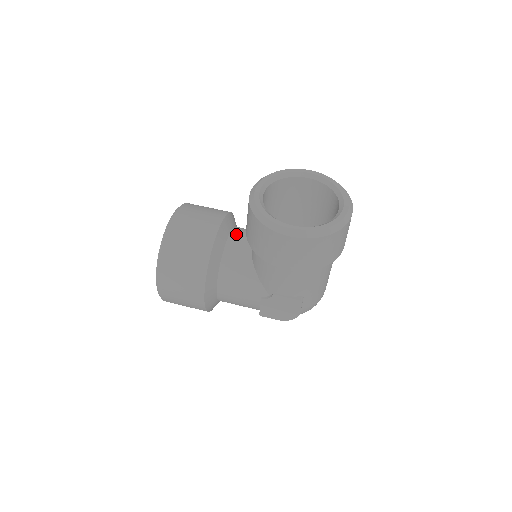
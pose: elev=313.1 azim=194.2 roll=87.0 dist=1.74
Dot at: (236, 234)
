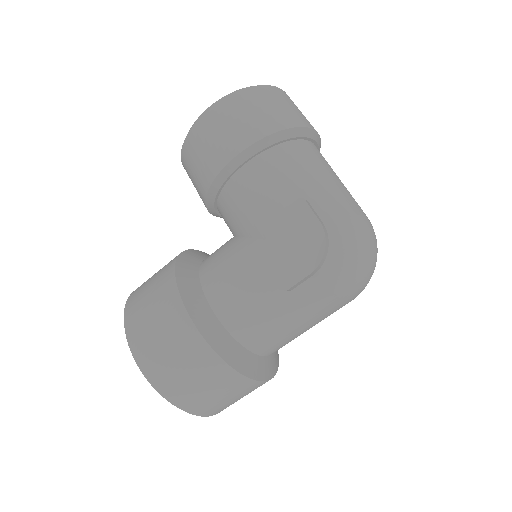
Dot at: occluded
